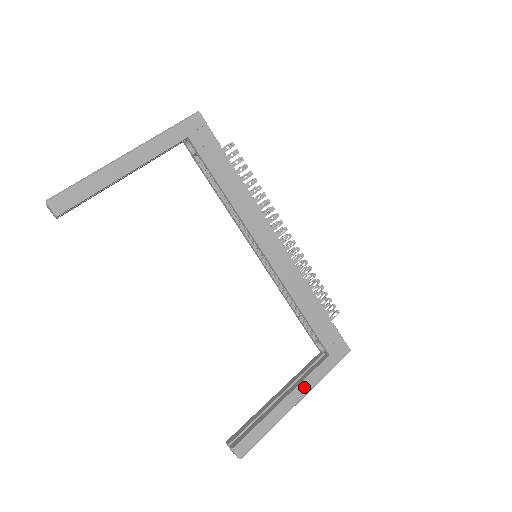
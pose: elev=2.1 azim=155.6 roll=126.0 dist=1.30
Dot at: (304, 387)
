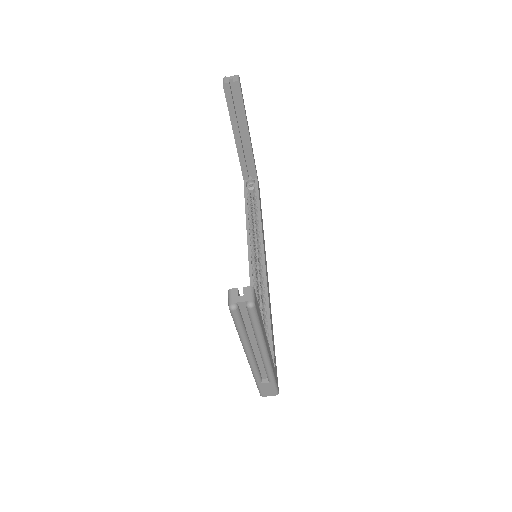
Dot at: (270, 354)
